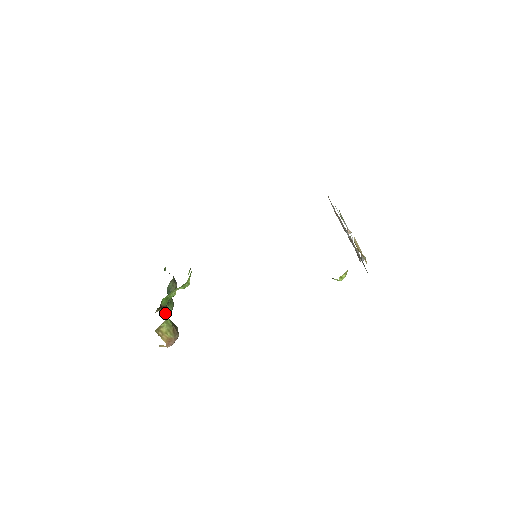
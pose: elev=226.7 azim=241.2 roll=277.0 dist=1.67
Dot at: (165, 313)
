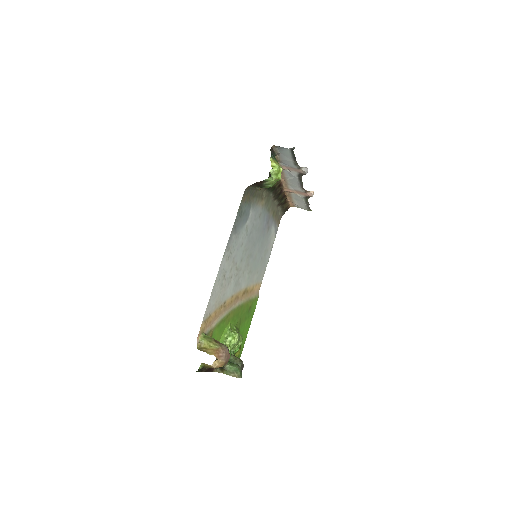
Dot at: occluded
